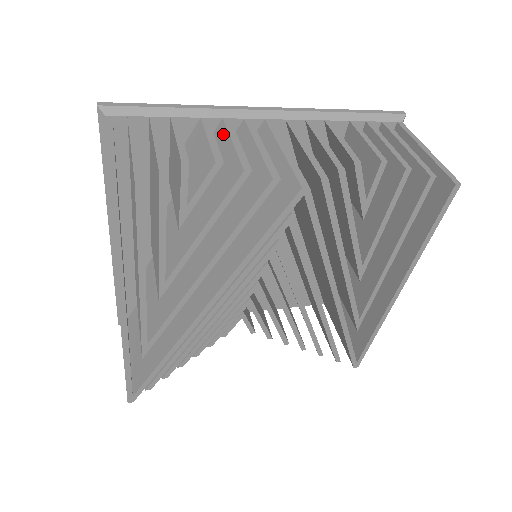
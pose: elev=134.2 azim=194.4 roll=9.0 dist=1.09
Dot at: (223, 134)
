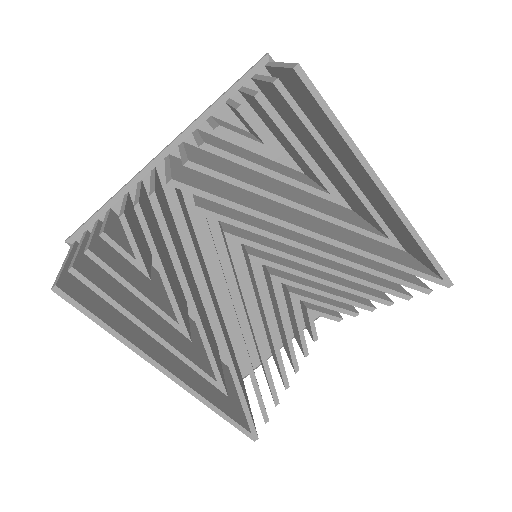
Dot at: occluded
